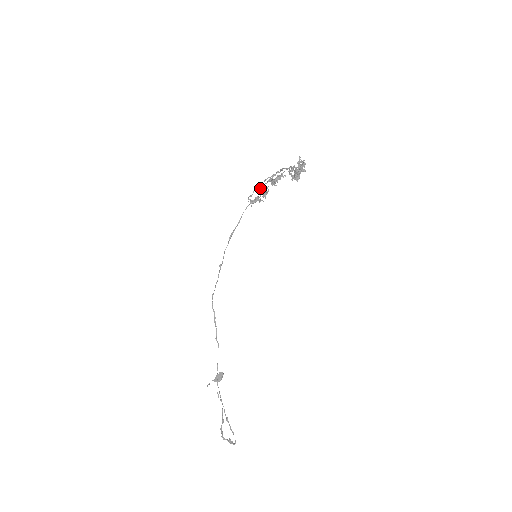
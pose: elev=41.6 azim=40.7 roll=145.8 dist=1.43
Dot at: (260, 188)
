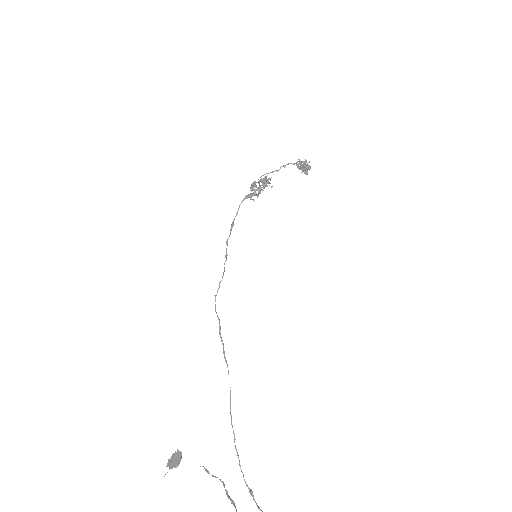
Dot at: (254, 184)
